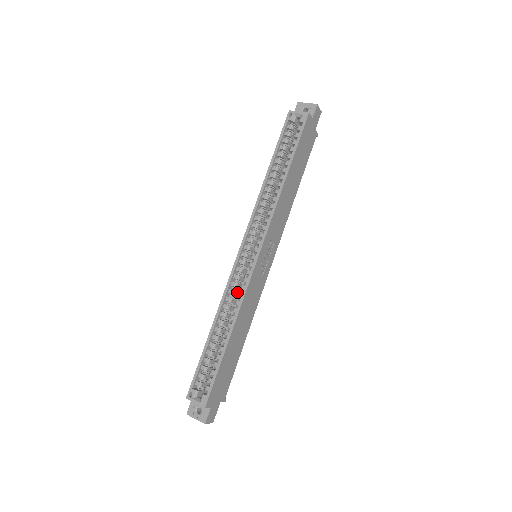
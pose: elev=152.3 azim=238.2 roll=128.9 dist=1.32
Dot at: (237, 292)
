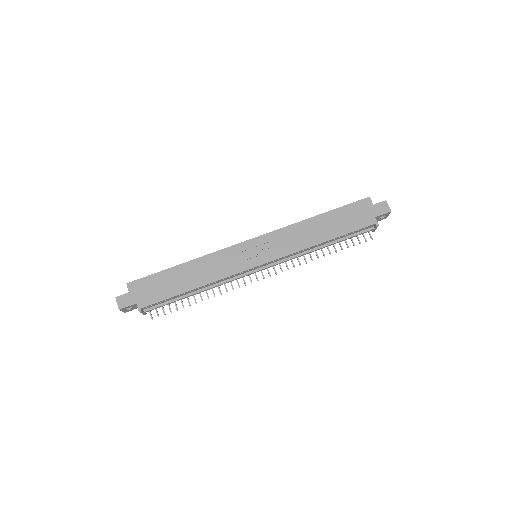
Dot at: occluded
